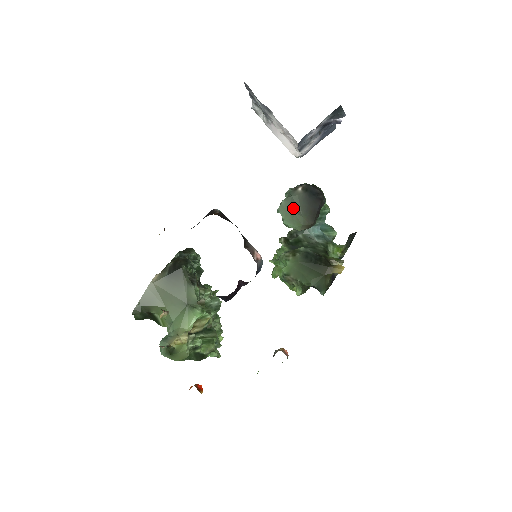
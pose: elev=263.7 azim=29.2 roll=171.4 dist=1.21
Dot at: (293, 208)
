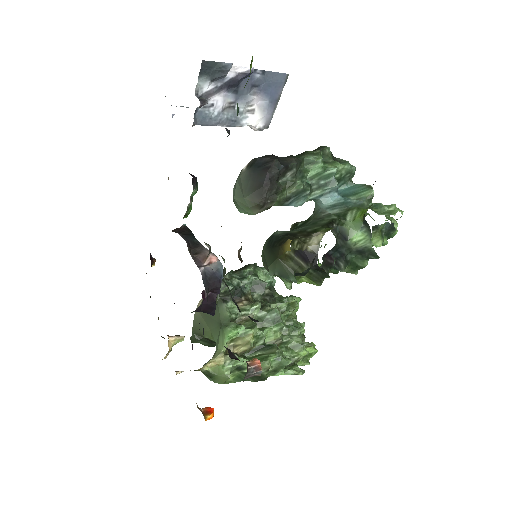
Dot at: (234, 193)
